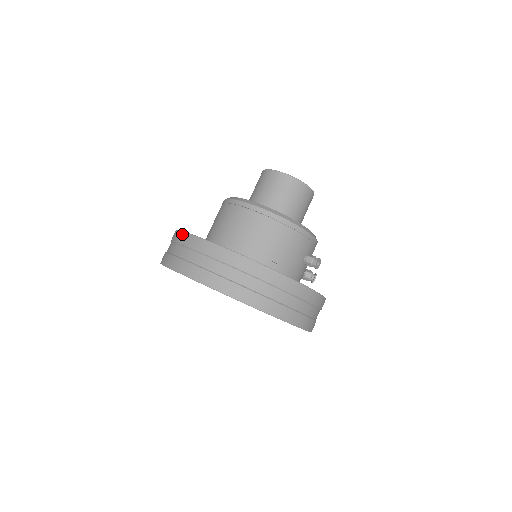
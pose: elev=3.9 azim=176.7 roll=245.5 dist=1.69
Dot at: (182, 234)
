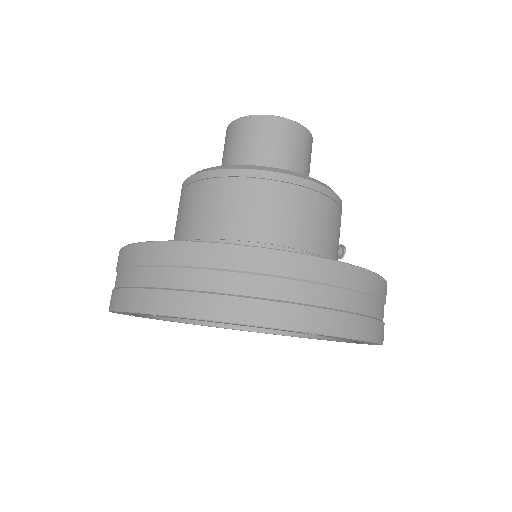
Dot at: (245, 251)
